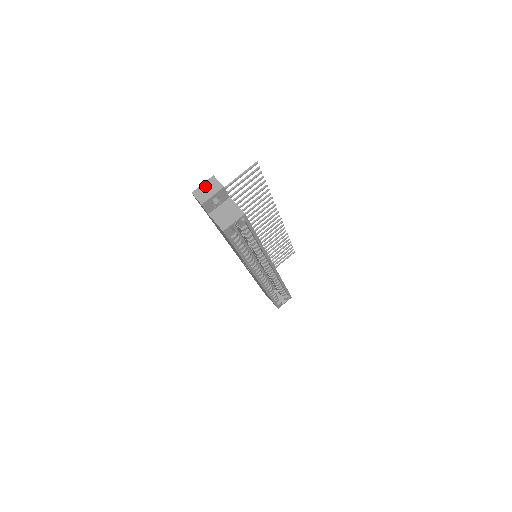
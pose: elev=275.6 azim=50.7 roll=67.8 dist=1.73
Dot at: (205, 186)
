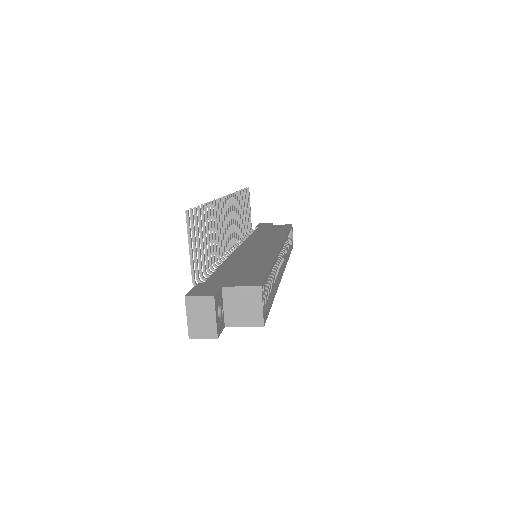
Dot at: (193, 317)
